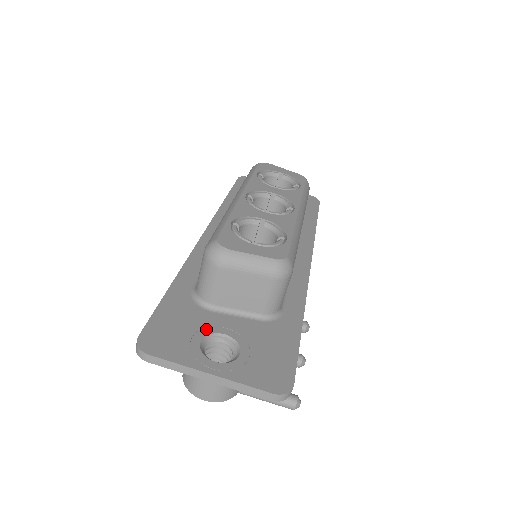
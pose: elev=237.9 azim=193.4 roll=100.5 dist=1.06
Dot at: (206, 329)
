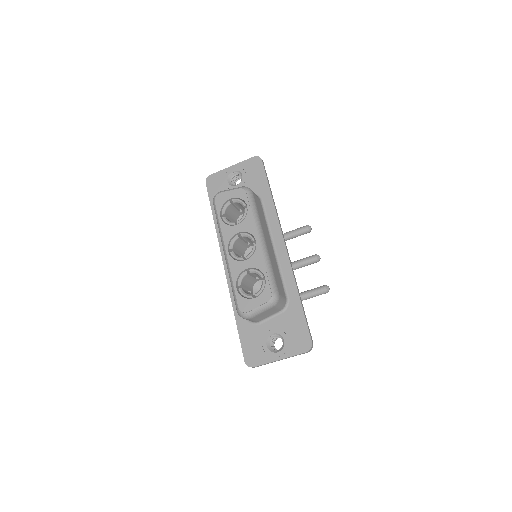
Dot at: (264, 337)
